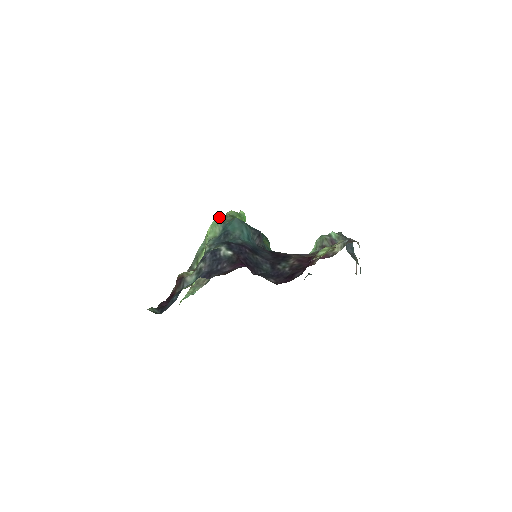
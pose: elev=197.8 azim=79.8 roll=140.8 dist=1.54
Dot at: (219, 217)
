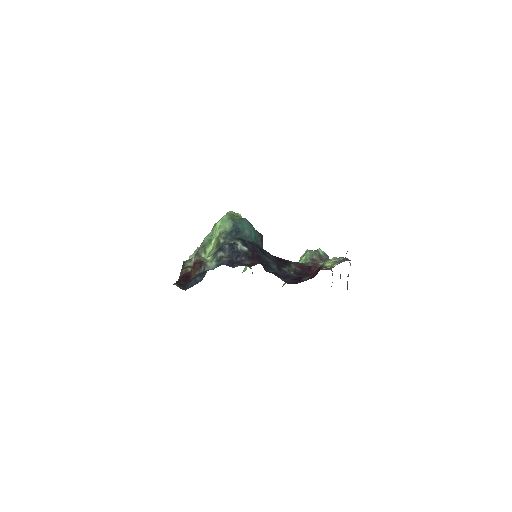
Dot at: (228, 214)
